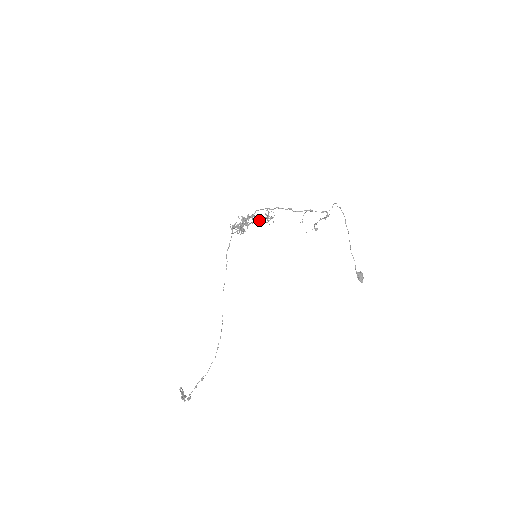
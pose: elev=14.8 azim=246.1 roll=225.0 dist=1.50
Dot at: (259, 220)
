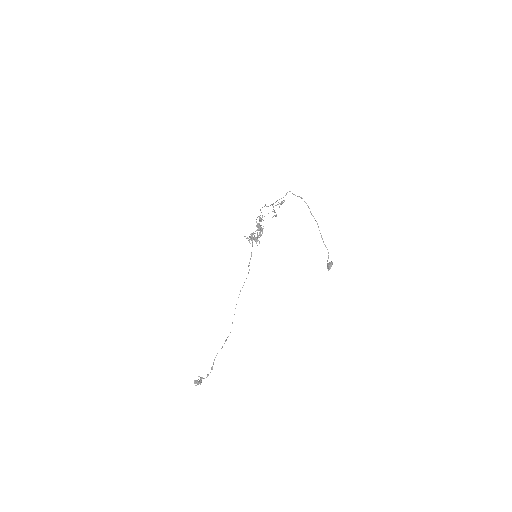
Dot at: (260, 226)
